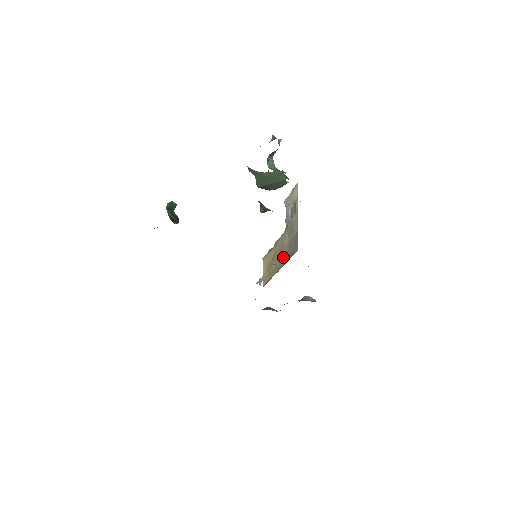
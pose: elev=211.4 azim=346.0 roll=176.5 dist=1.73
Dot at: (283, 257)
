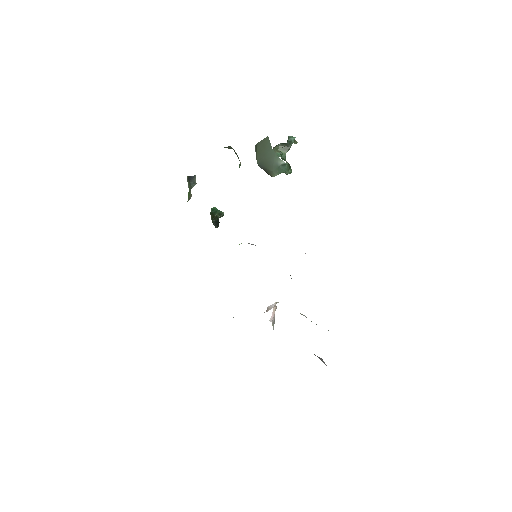
Dot at: occluded
